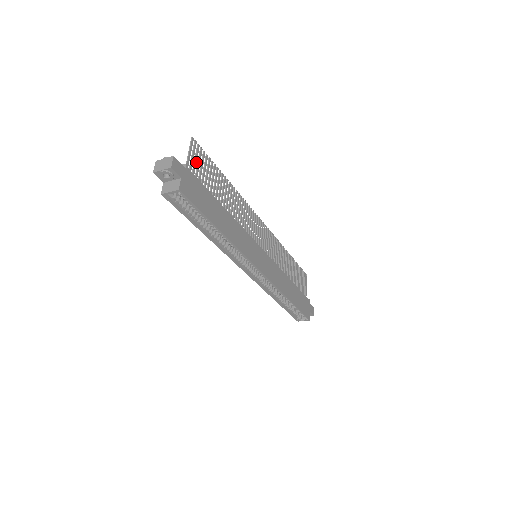
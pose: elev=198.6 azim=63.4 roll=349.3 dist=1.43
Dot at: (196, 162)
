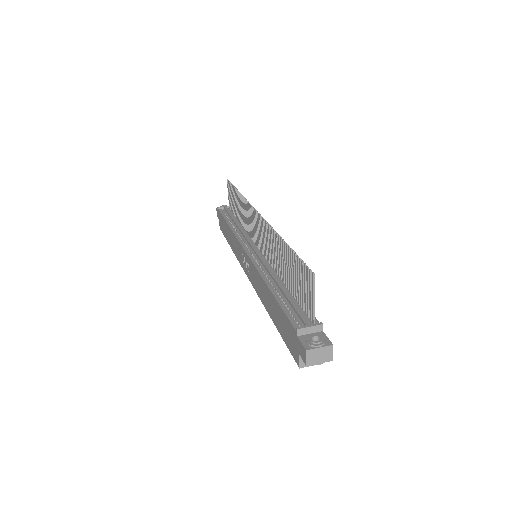
Dot at: (308, 293)
